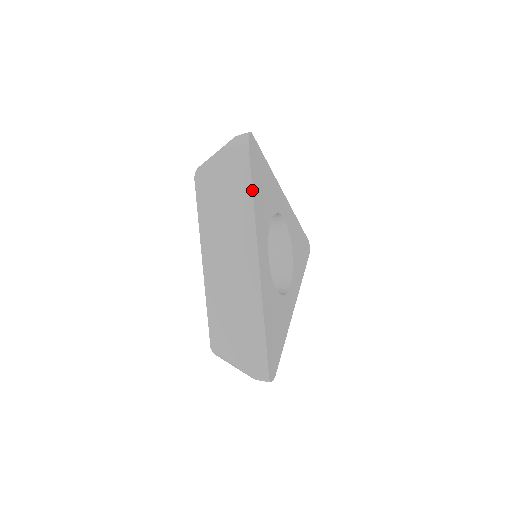
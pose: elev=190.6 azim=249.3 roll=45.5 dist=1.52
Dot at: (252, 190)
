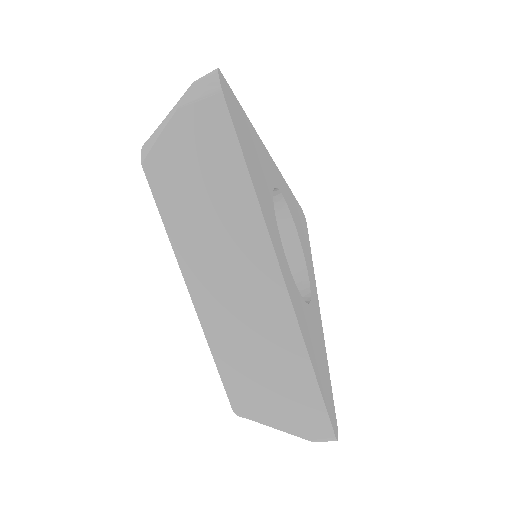
Dot at: (246, 165)
